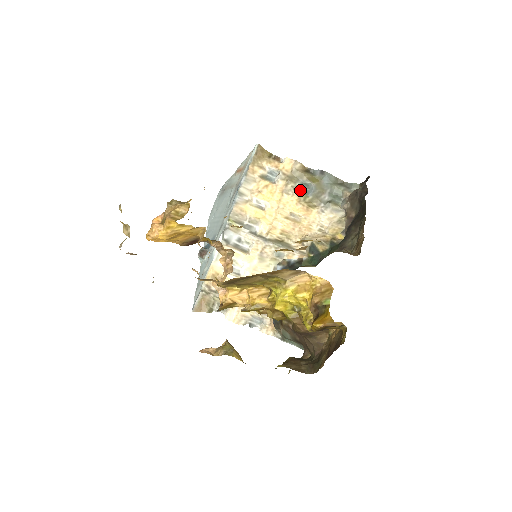
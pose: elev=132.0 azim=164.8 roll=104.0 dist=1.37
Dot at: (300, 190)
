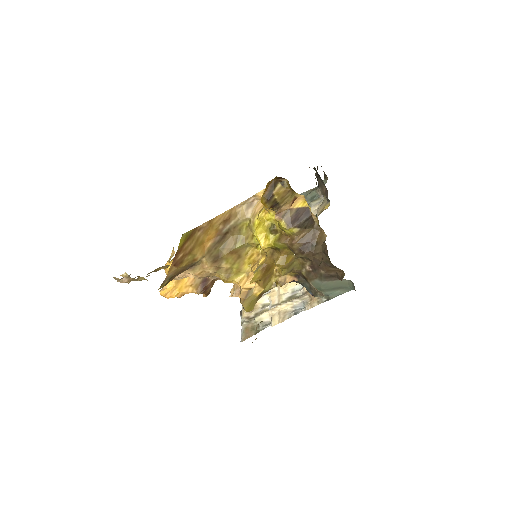
Dot at: occluded
